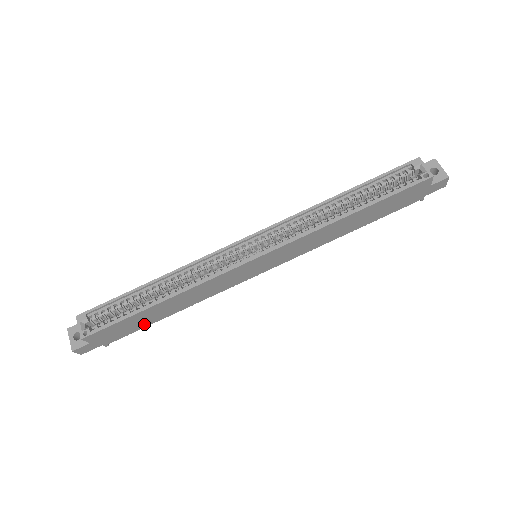
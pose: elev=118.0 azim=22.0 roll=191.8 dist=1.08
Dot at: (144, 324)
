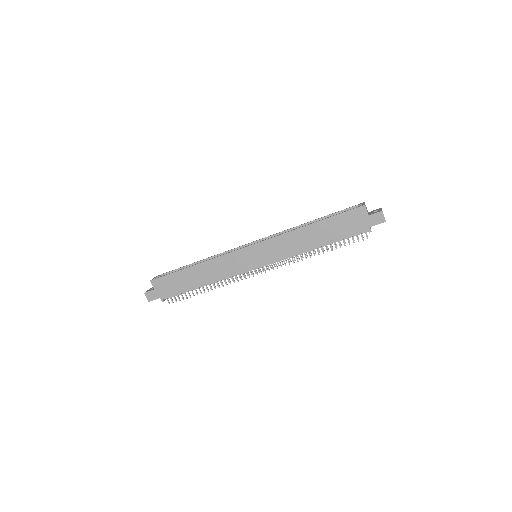
Dot at: (184, 288)
